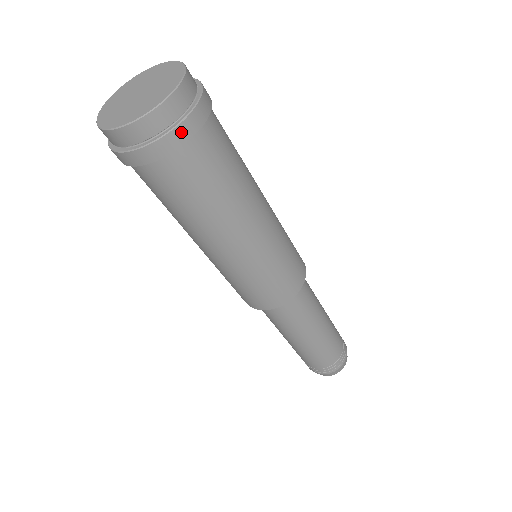
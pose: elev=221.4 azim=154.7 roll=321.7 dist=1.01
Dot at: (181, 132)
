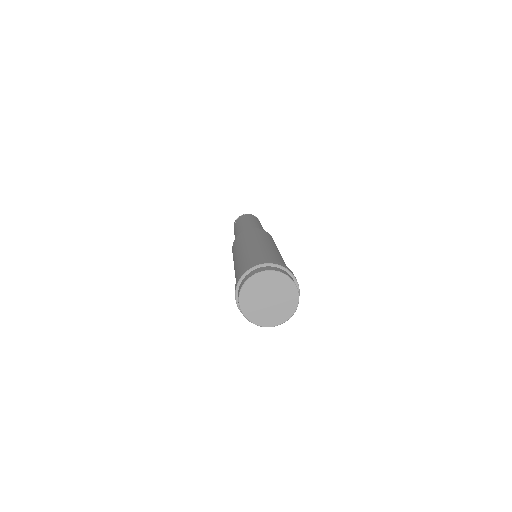
Dot at: occluded
